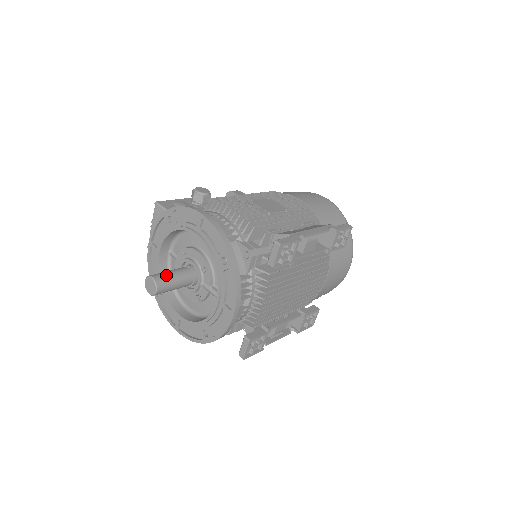
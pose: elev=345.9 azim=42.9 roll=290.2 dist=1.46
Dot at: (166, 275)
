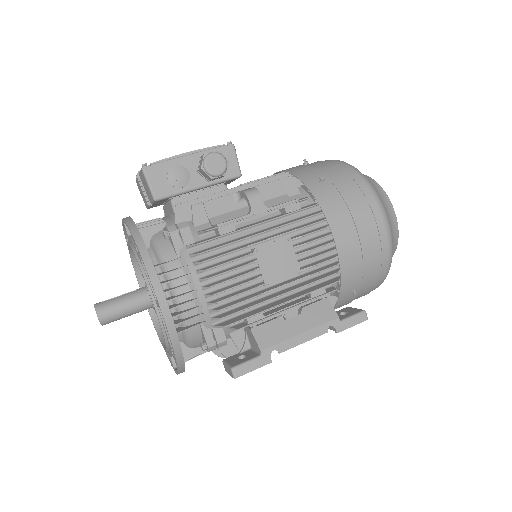
Dot at: (116, 312)
